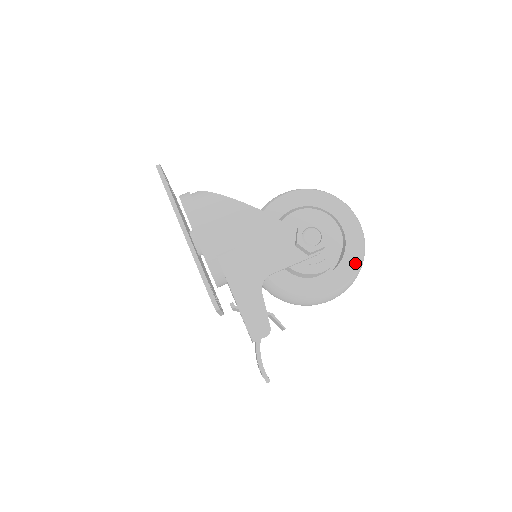
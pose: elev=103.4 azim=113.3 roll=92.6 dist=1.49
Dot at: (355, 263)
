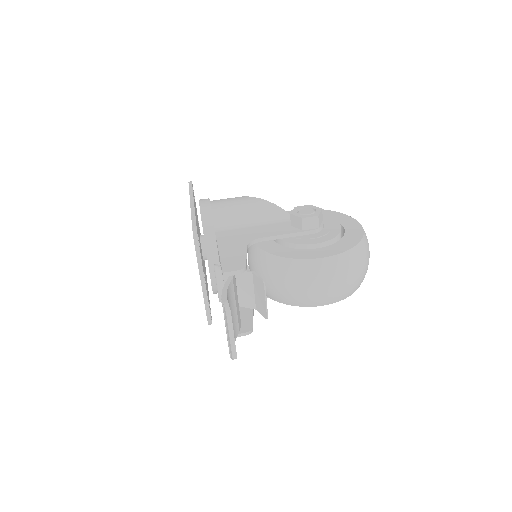
Dot at: (352, 243)
